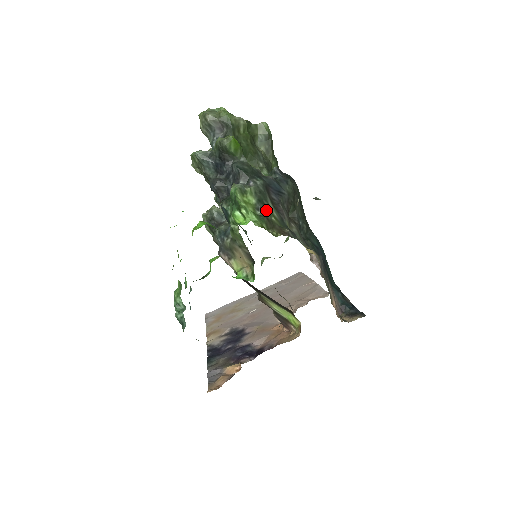
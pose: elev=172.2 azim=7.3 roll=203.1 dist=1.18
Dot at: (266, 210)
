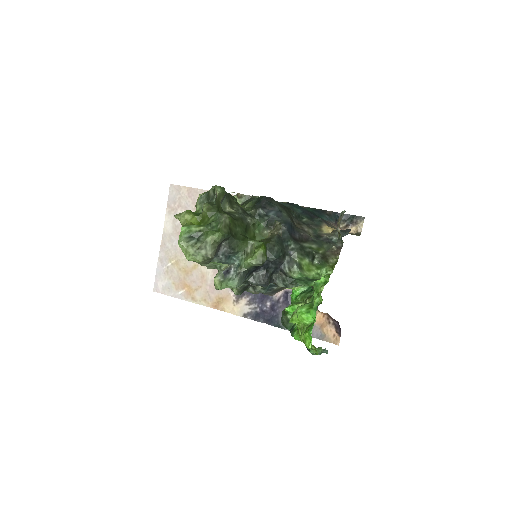
Dot at: (313, 254)
